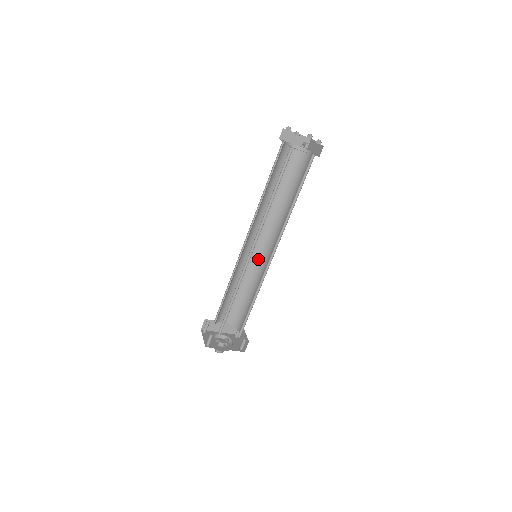
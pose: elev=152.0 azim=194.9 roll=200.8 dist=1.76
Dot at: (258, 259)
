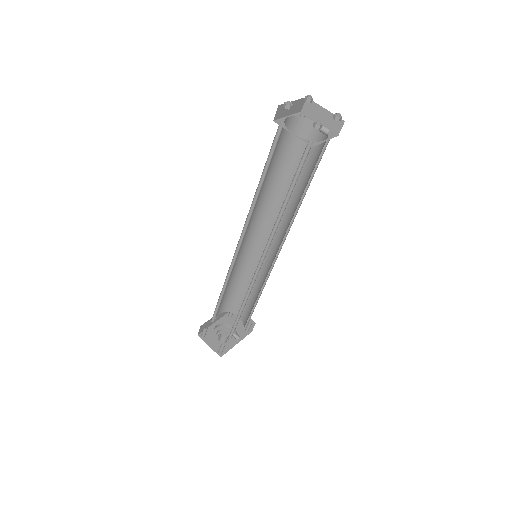
Dot at: (250, 250)
